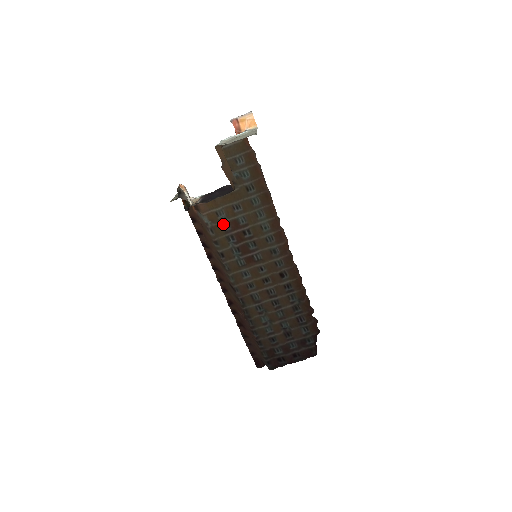
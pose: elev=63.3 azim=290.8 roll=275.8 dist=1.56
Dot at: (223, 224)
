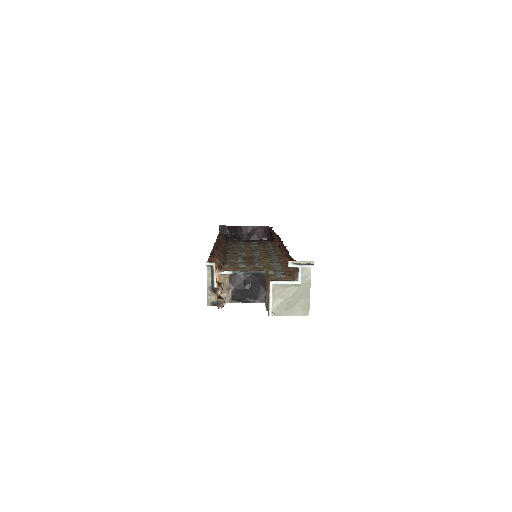
Dot at: occluded
